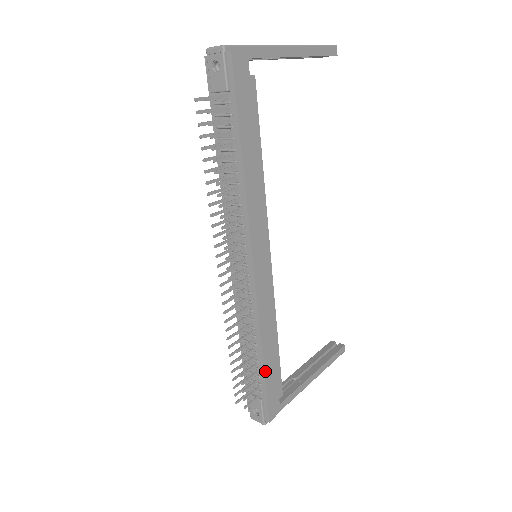
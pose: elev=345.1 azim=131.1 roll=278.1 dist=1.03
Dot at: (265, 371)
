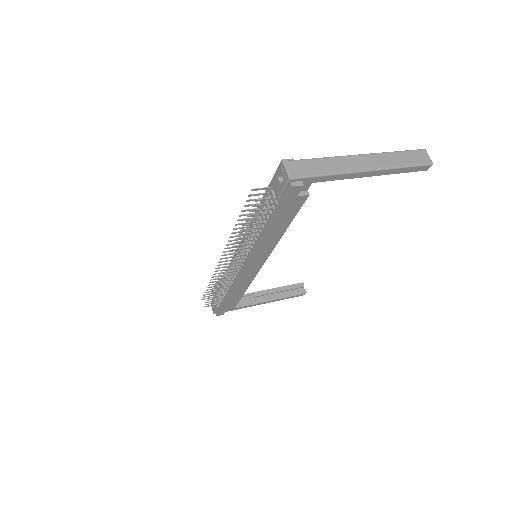
Dot at: (226, 302)
